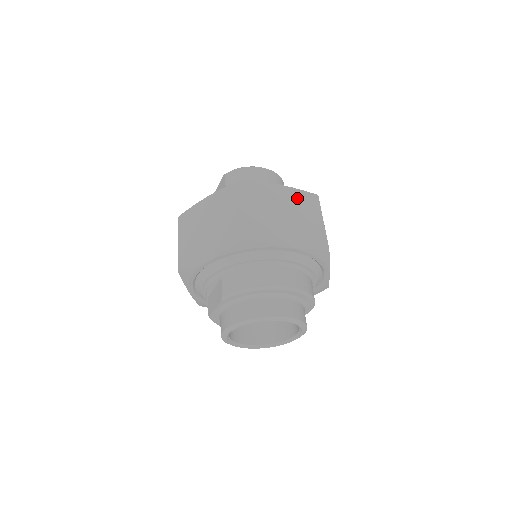
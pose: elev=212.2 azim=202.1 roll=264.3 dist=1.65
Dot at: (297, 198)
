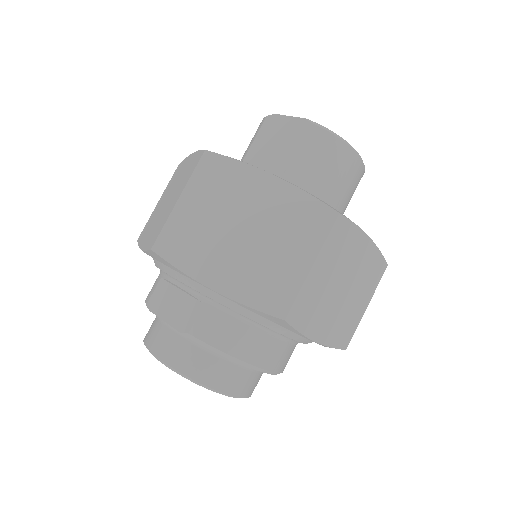
Dot at: (369, 264)
